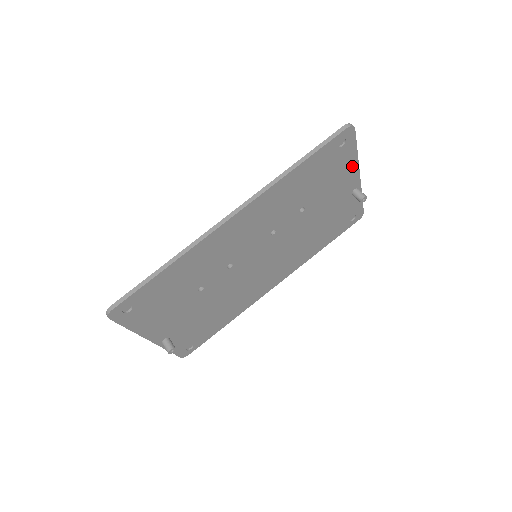
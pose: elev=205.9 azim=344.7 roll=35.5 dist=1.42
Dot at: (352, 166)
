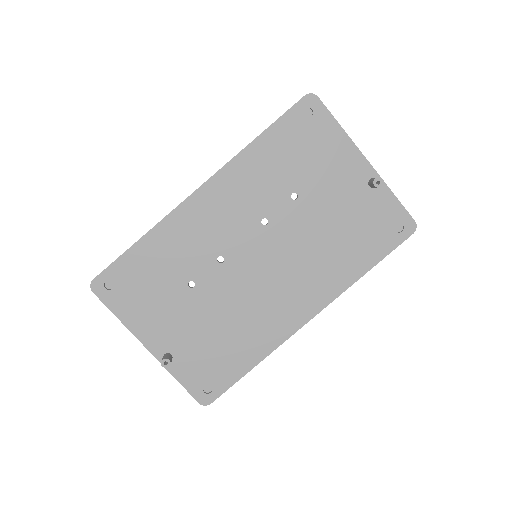
Dot at: (344, 145)
